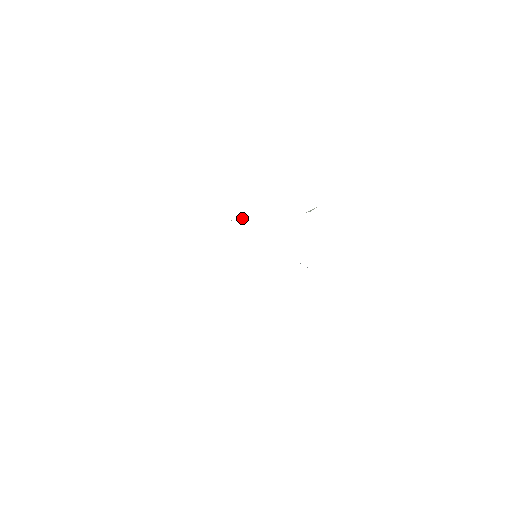
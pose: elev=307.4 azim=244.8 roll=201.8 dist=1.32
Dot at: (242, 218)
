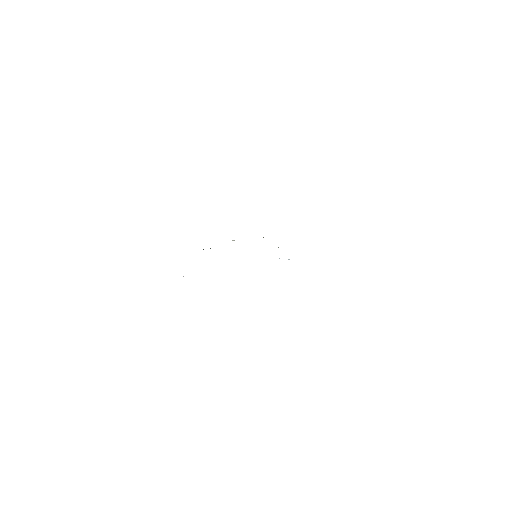
Dot at: occluded
